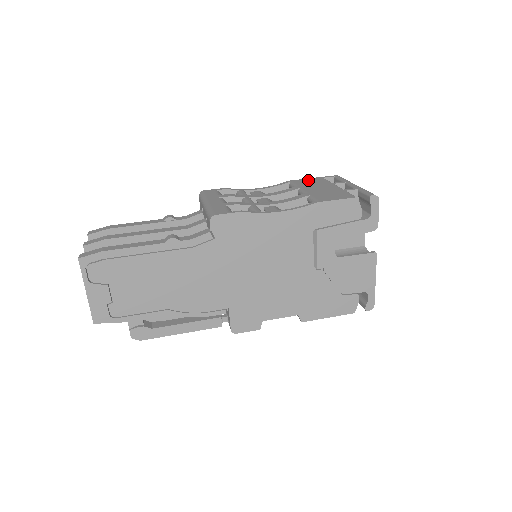
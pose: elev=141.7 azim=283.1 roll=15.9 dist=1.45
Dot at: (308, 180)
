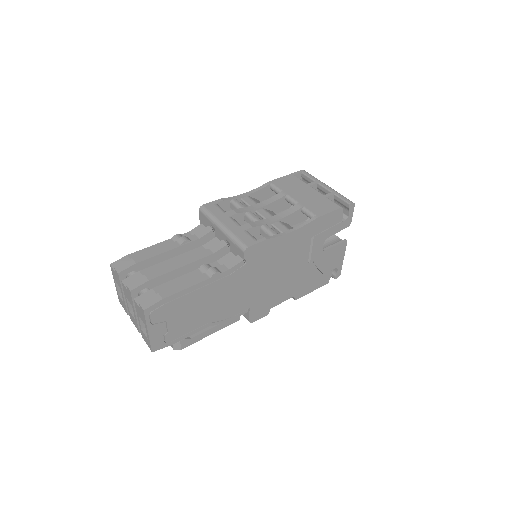
Dot at: (285, 180)
